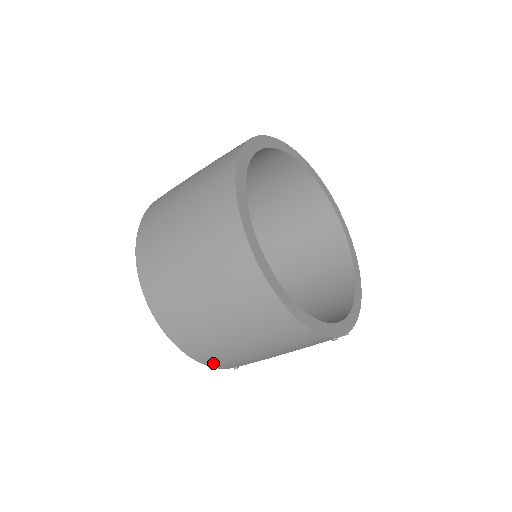
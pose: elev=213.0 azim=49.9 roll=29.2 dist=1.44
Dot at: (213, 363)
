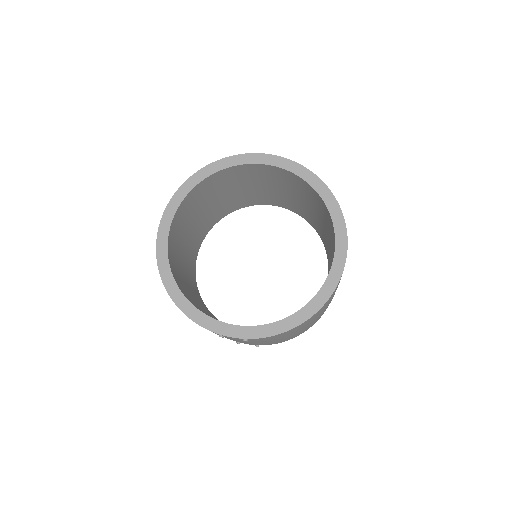
Dot at: occluded
